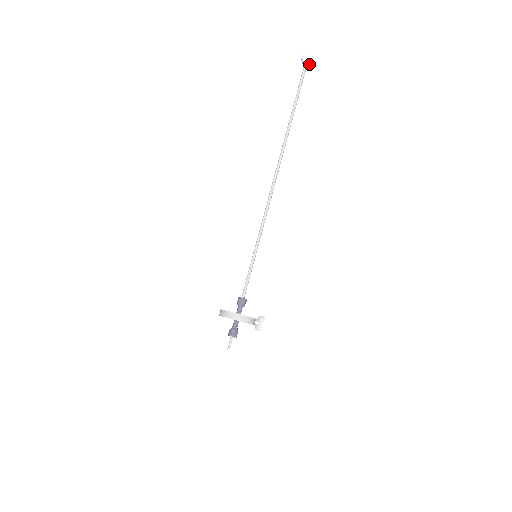
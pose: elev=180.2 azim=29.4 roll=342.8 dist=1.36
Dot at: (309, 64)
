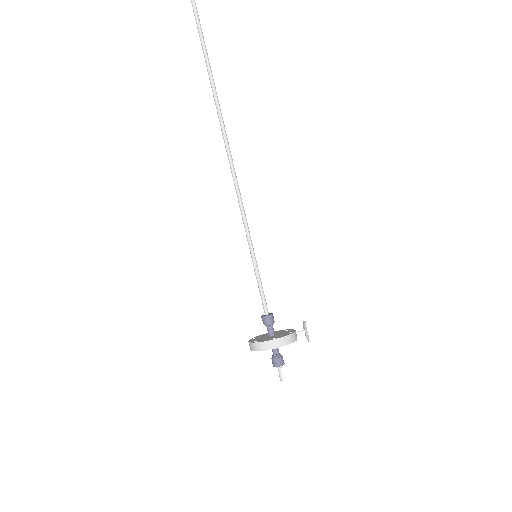
Dot at: out of frame
